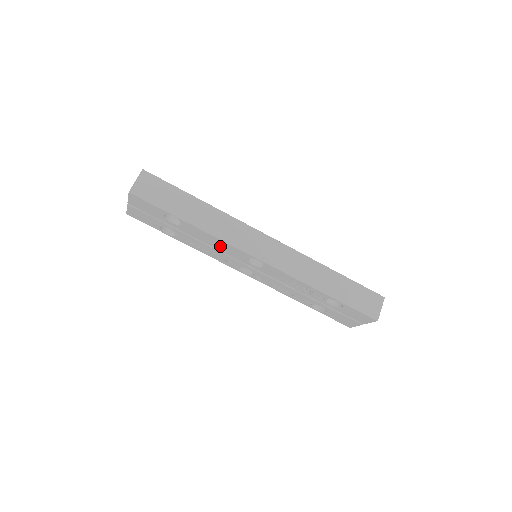
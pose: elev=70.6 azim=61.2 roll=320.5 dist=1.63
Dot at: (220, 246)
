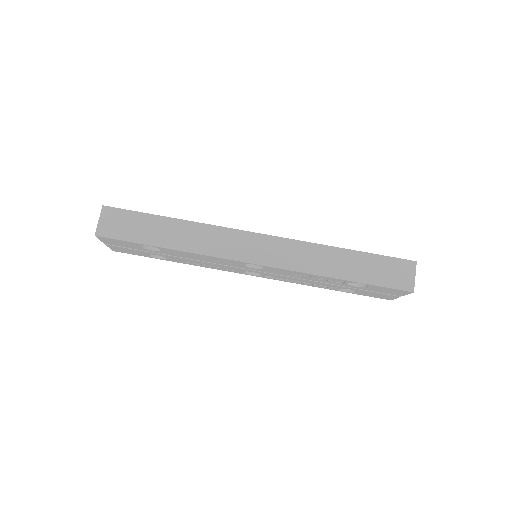
Dot at: (210, 260)
